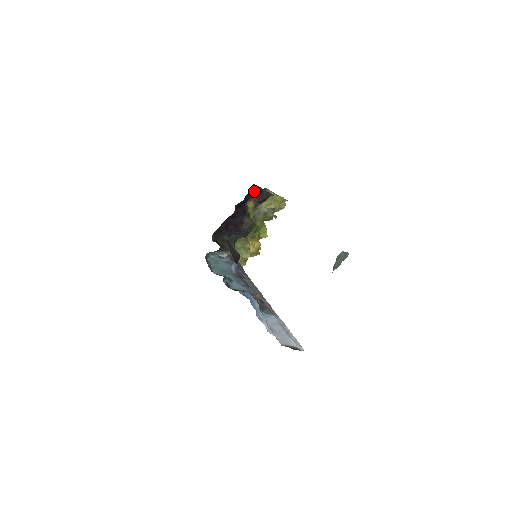
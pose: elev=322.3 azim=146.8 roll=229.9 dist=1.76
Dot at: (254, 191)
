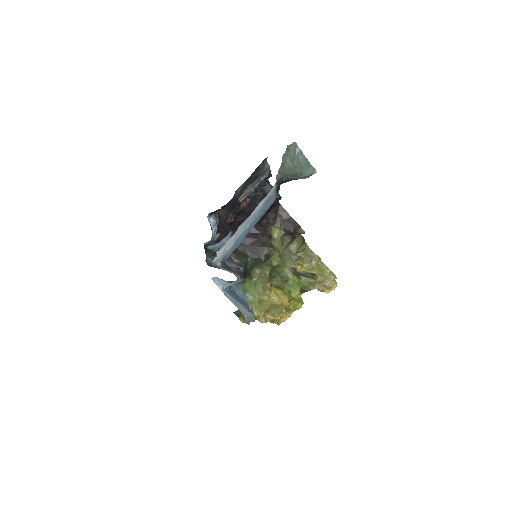
Dot at: (268, 187)
